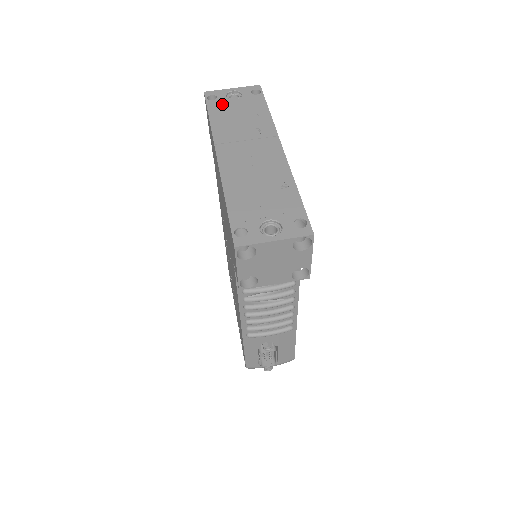
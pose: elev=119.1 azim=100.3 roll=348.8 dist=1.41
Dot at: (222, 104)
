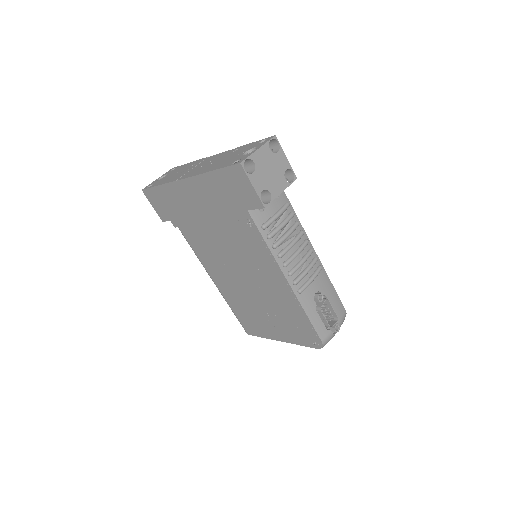
Dot at: (159, 181)
